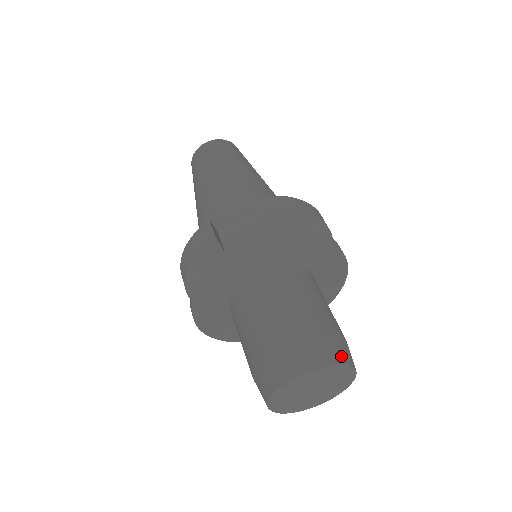
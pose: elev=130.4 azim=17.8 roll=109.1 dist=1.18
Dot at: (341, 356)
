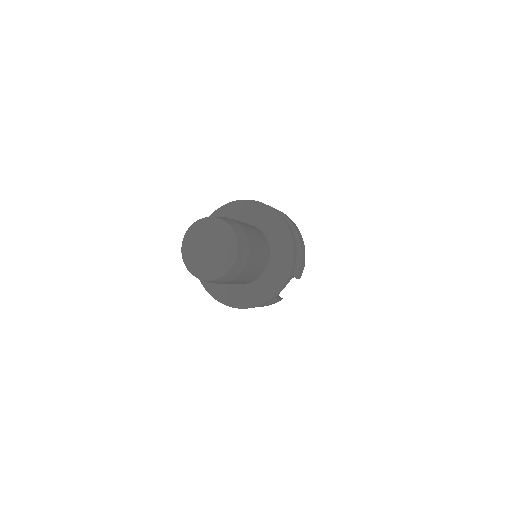
Dot at: occluded
